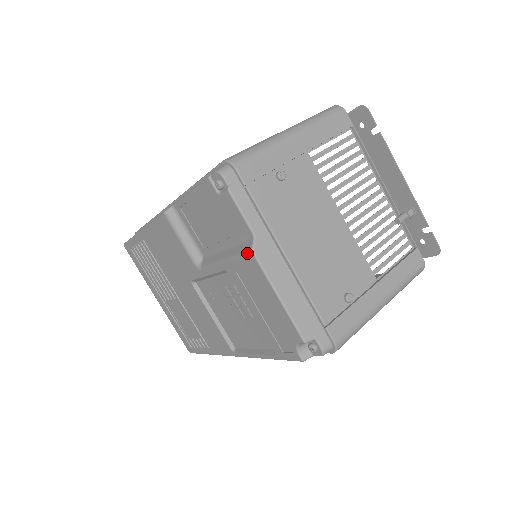
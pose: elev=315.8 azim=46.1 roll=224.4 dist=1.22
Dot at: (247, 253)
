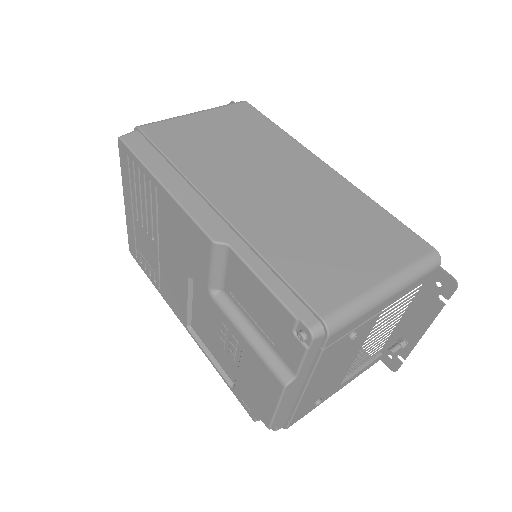
Dot at: (279, 379)
